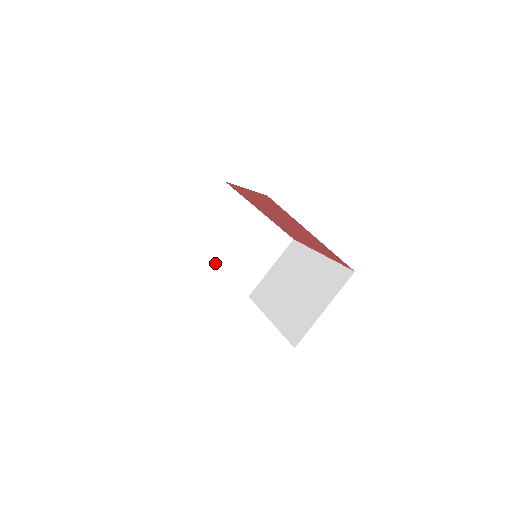
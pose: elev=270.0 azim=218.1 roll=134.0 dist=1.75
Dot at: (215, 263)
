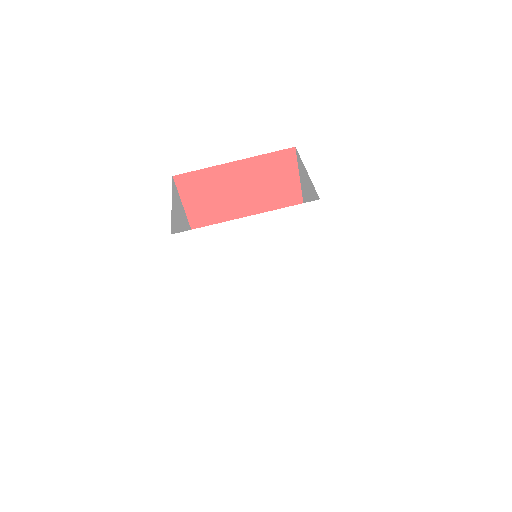
Dot at: occluded
